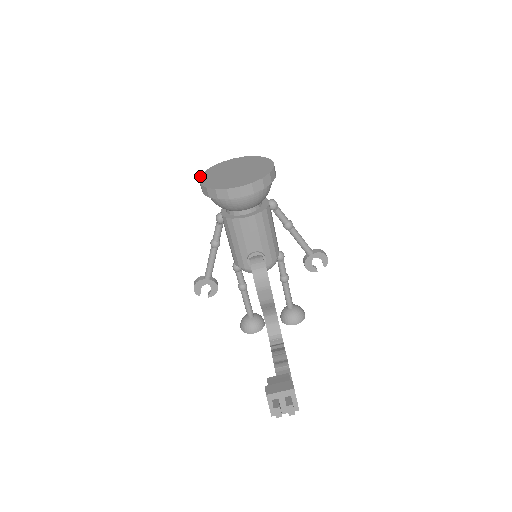
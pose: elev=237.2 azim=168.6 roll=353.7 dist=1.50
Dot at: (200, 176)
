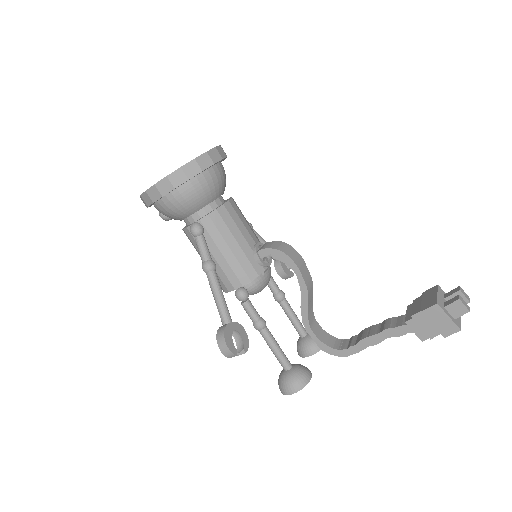
Dot at: (147, 189)
